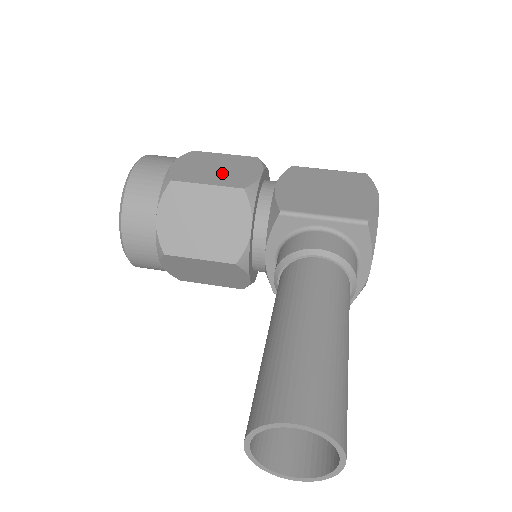
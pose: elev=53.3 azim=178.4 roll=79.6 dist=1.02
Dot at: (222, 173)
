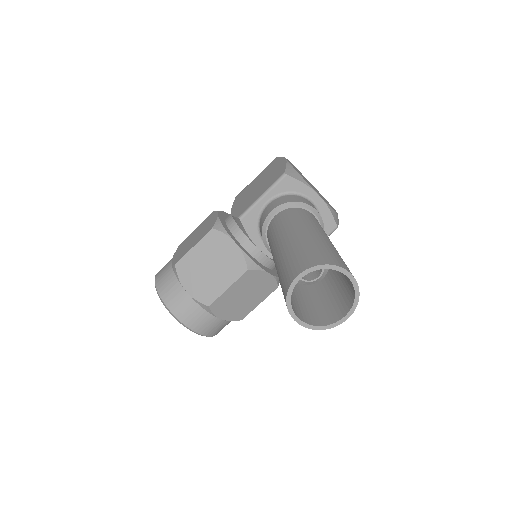
Dot at: (198, 236)
